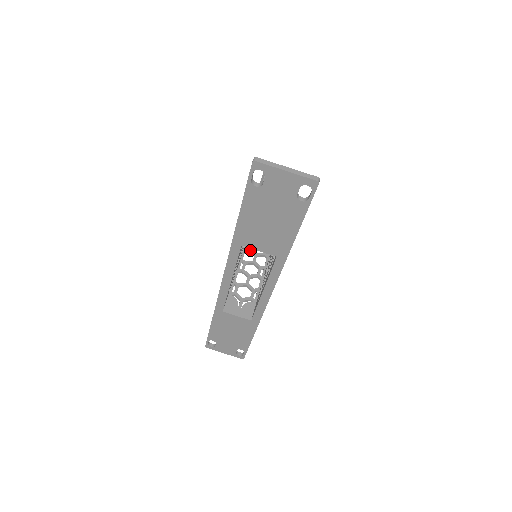
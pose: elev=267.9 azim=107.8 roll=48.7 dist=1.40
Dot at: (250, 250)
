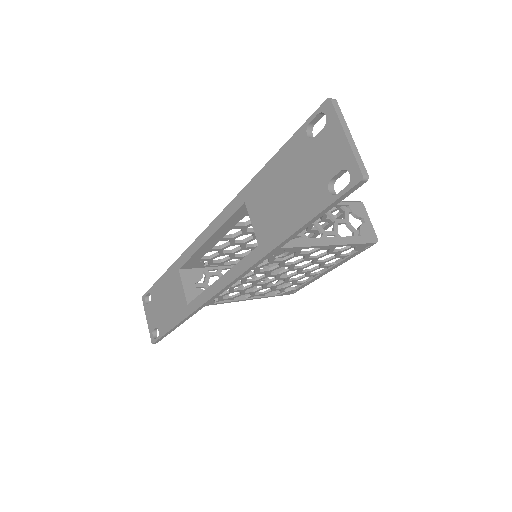
Dot at: occluded
